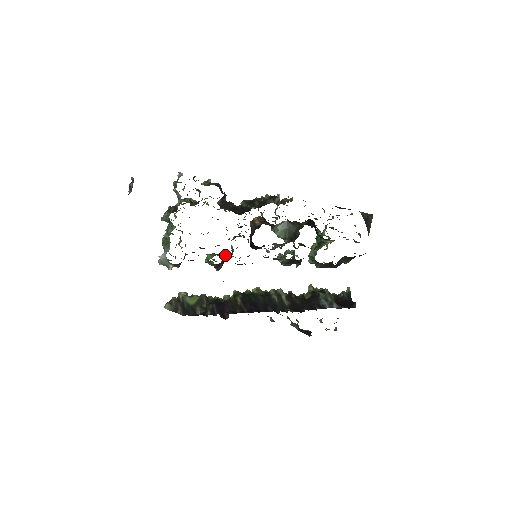
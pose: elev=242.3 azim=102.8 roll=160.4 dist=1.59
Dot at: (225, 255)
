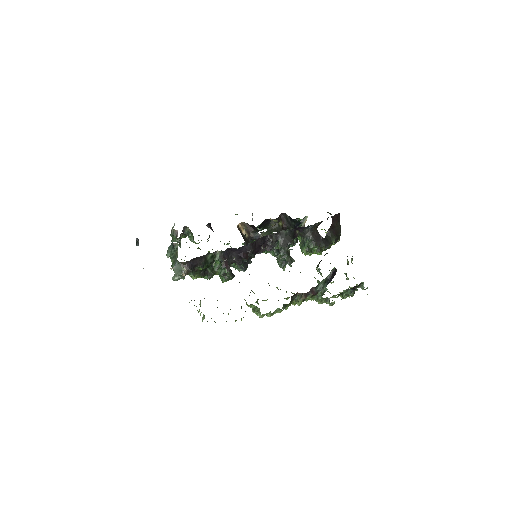
Dot at: occluded
